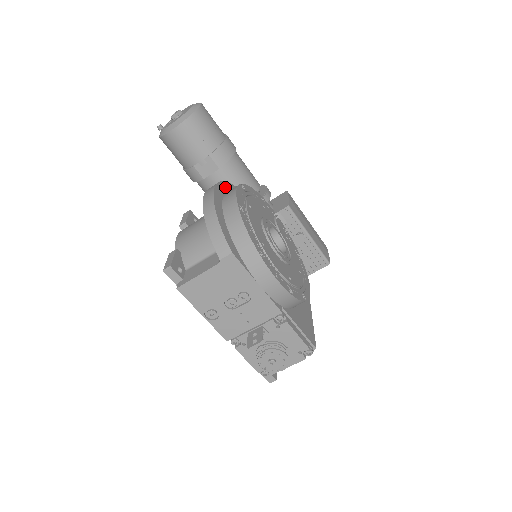
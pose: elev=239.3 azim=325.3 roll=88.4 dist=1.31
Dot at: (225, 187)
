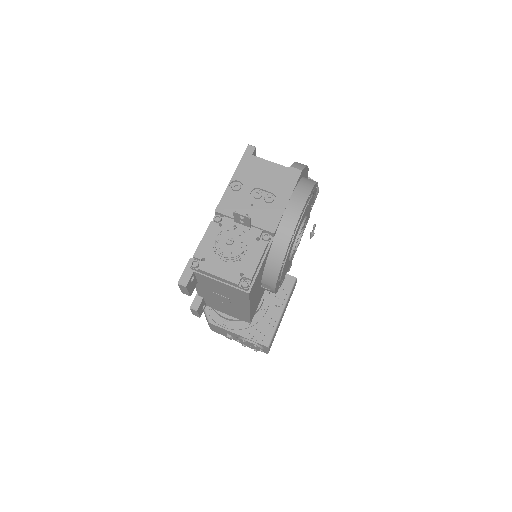
Dot at: occluded
